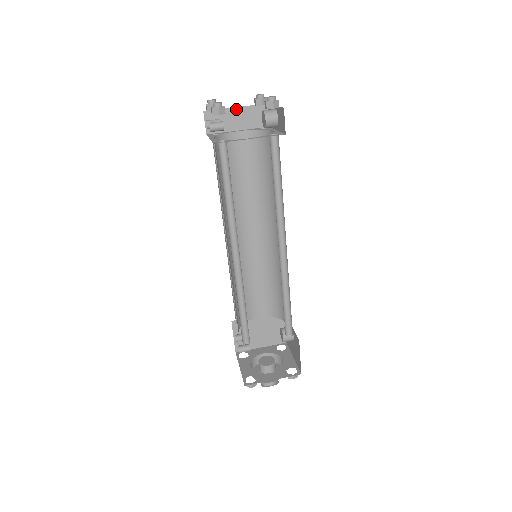
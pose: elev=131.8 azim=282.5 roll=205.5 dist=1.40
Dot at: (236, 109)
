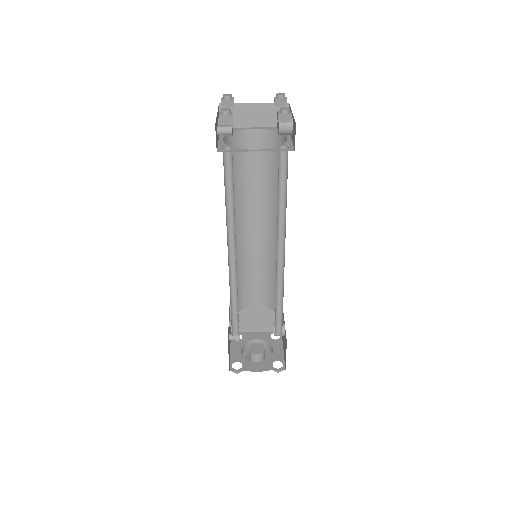
Dot at: (254, 105)
